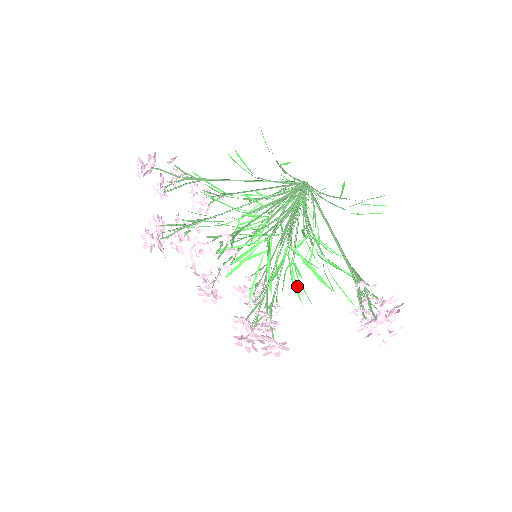
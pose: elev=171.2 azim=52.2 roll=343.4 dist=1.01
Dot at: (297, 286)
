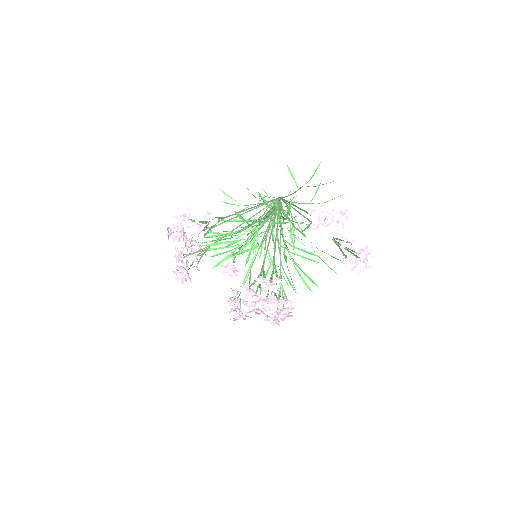
Dot at: (304, 280)
